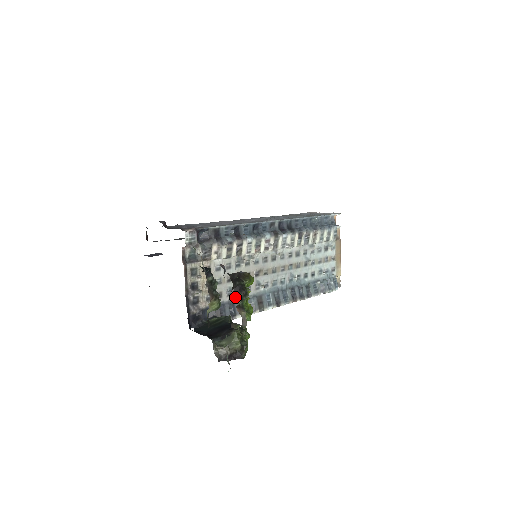
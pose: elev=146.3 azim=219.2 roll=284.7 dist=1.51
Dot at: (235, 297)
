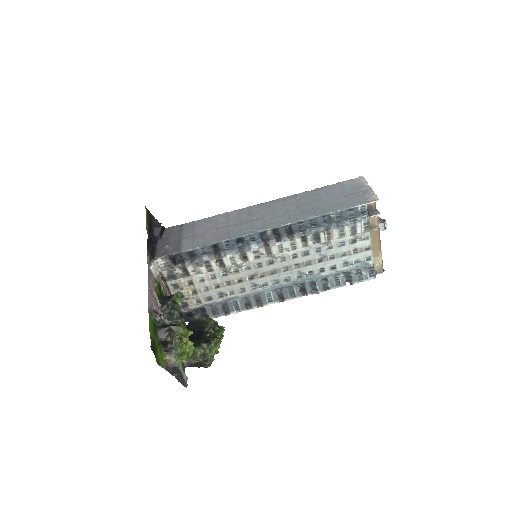
Dot at: (163, 349)
